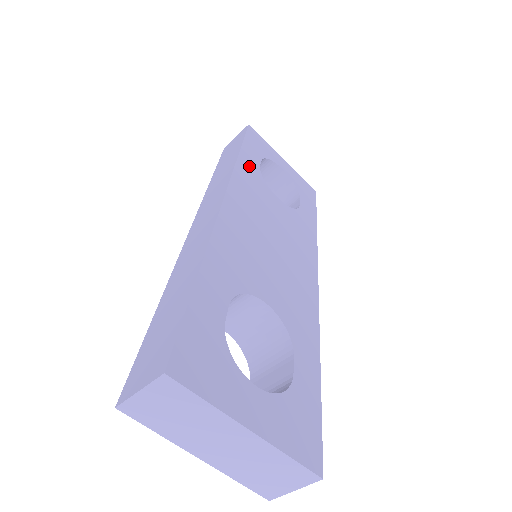
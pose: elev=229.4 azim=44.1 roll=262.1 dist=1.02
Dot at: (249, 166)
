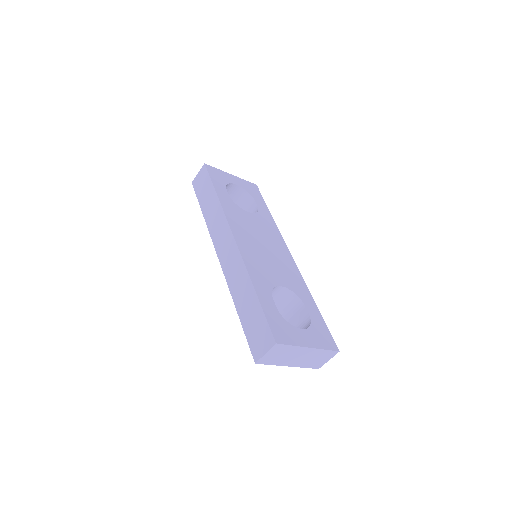
Dot at: (226, 201)
